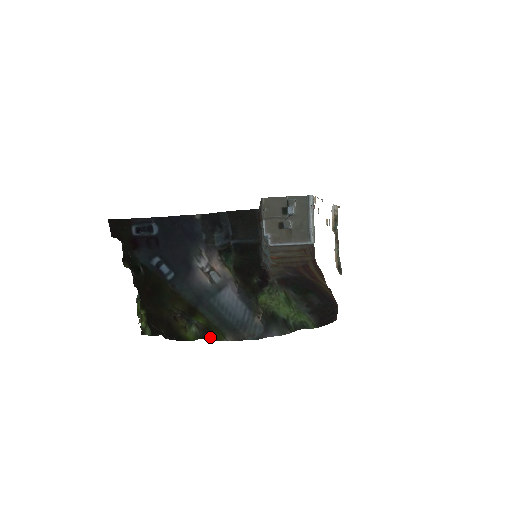
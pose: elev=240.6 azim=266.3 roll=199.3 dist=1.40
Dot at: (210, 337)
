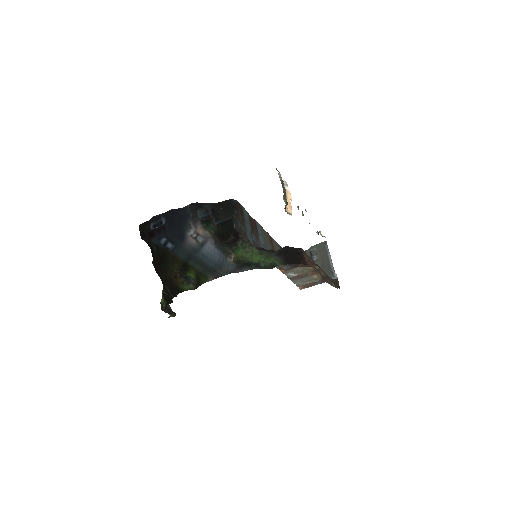
Dot at: (199, 284)
